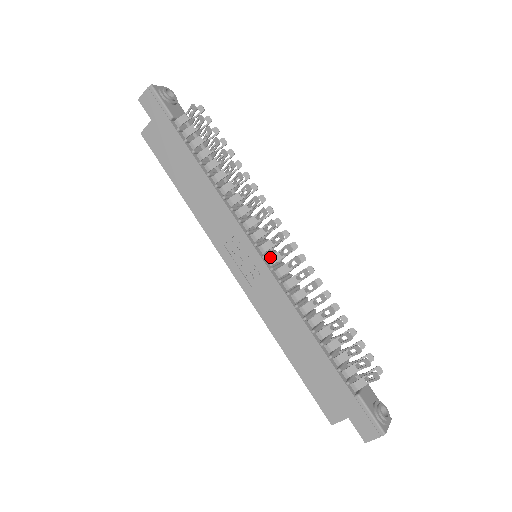
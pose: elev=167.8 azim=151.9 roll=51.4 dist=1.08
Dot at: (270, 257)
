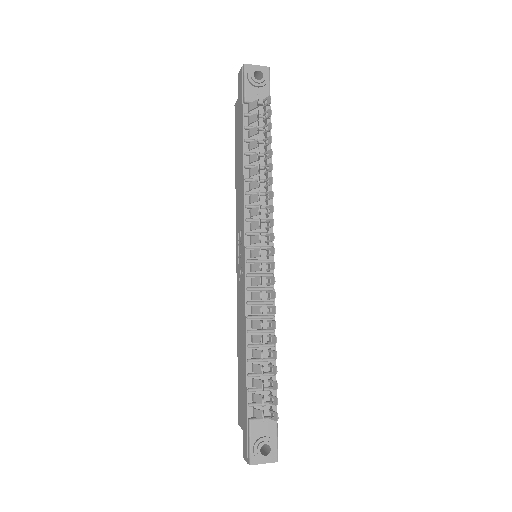
Dot at: (252, 264)
